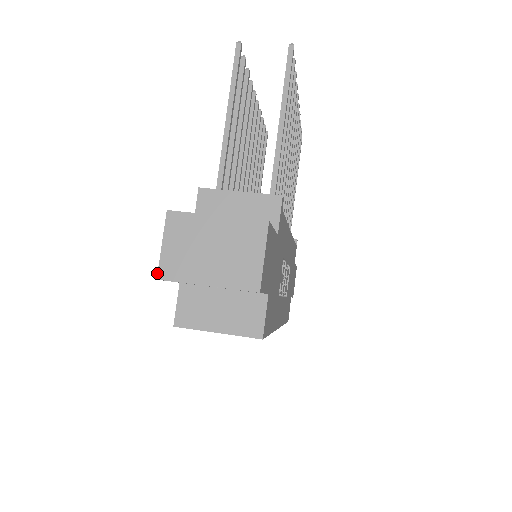
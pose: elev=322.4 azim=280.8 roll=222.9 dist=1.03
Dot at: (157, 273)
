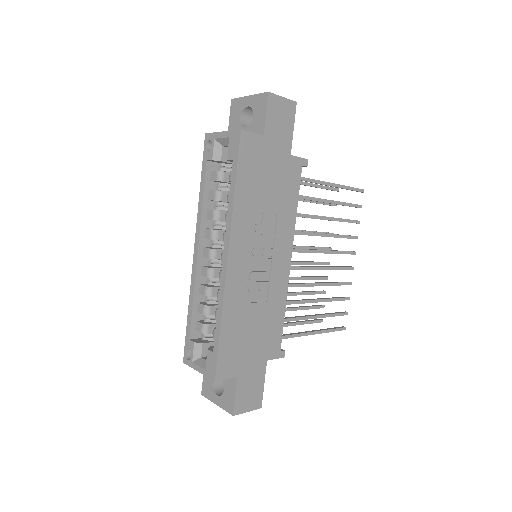
Dot at: (234, 100)
